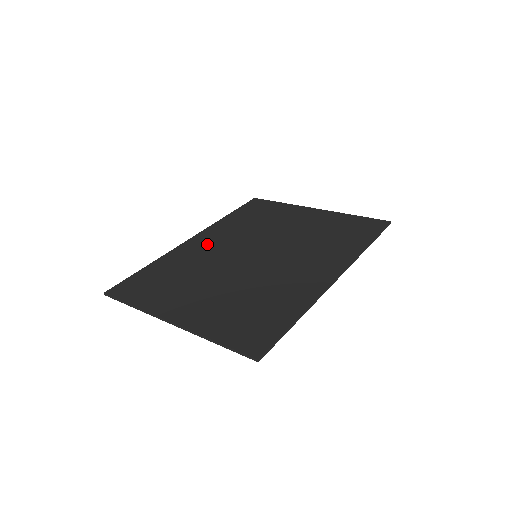
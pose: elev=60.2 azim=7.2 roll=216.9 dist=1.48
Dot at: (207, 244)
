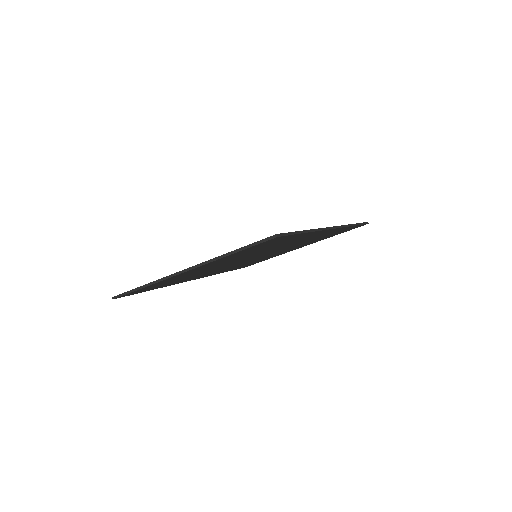
Dot at: occluded
